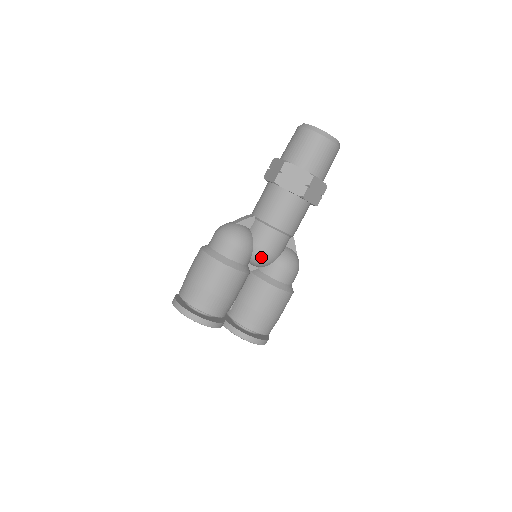
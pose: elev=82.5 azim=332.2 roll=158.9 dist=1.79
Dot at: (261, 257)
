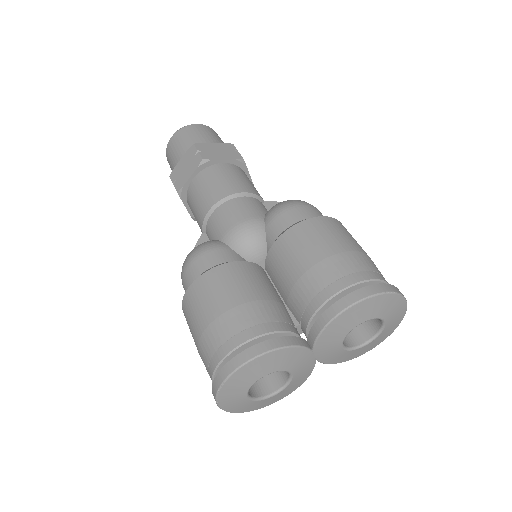
Dot at: (239, 236)
